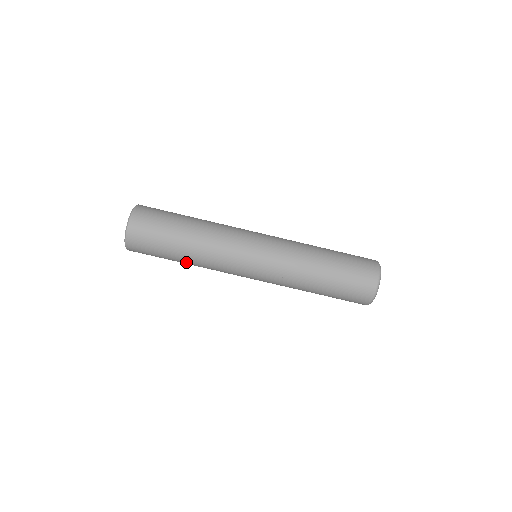
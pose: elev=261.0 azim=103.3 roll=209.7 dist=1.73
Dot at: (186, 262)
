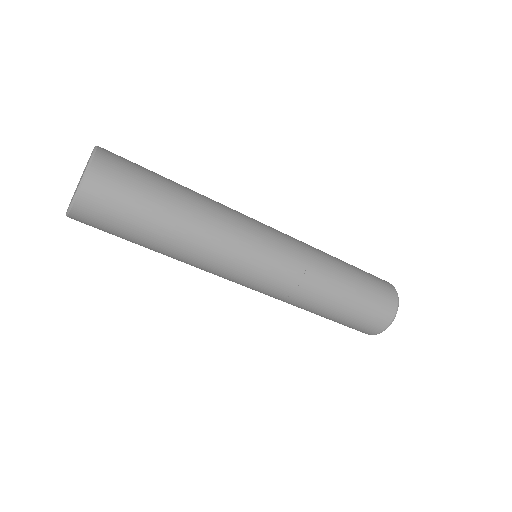
Dot at: occluded
